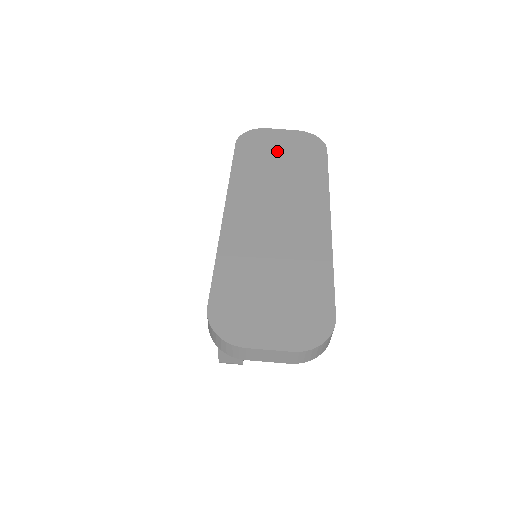
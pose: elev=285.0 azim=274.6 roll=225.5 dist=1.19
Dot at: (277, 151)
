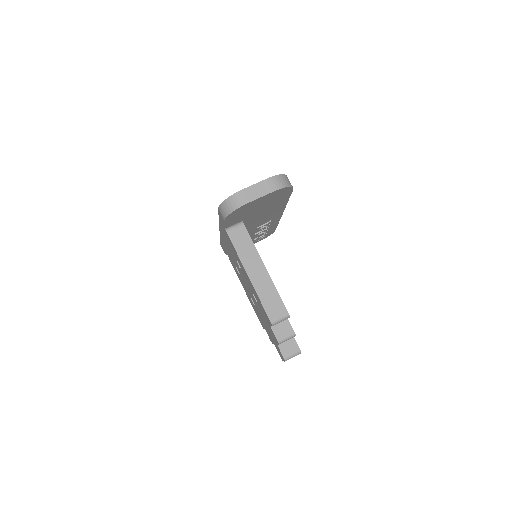
Dot at: occluded
